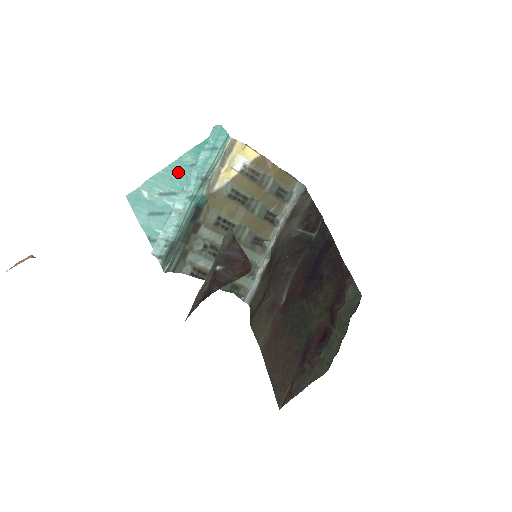
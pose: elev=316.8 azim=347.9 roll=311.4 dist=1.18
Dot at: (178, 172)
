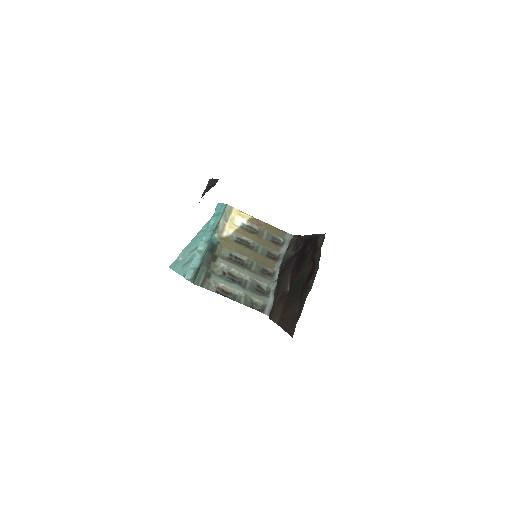
Dot at: (199, 236)
